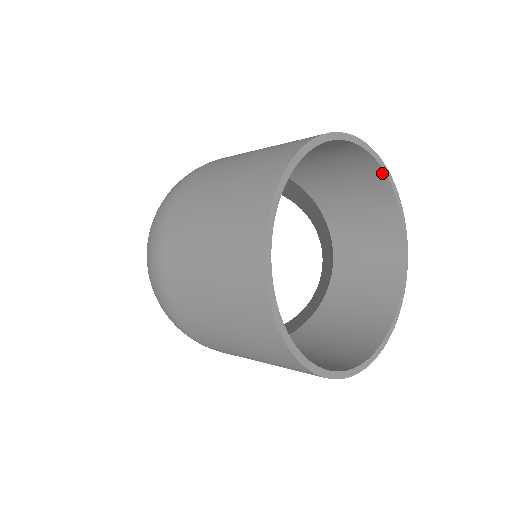
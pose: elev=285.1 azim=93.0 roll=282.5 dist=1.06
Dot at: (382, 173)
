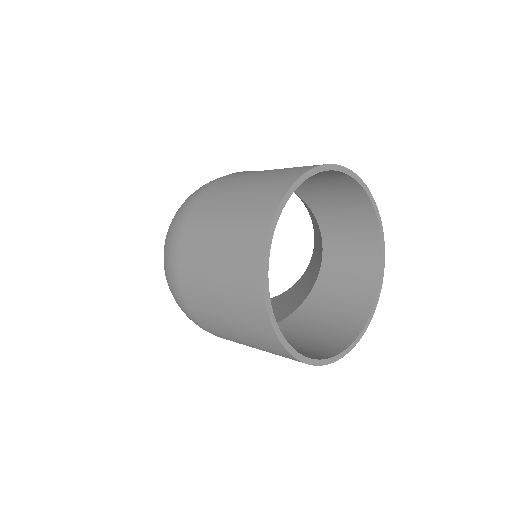
Dot at: (354, 181)
